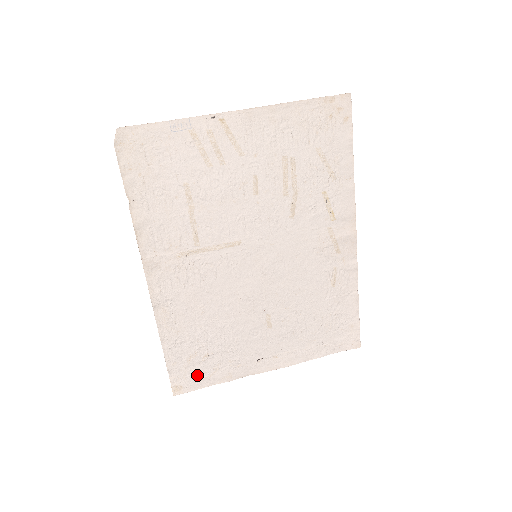
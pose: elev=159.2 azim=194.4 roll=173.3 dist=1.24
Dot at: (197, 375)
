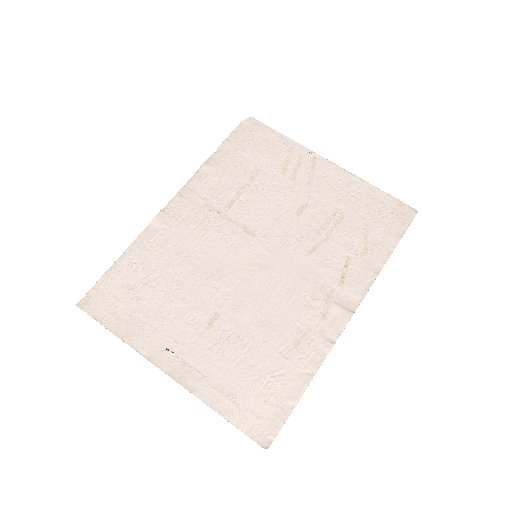
Dot at: (112, 307)
